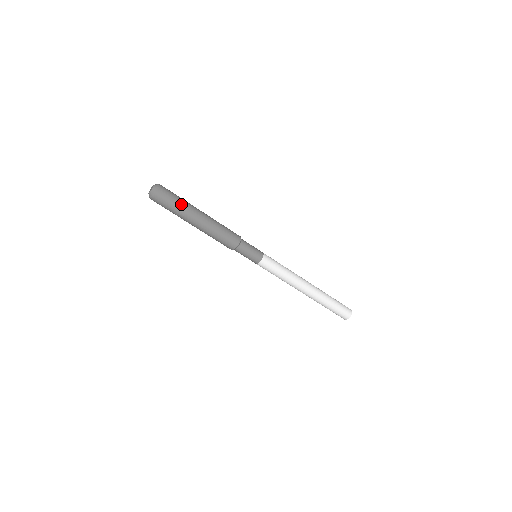
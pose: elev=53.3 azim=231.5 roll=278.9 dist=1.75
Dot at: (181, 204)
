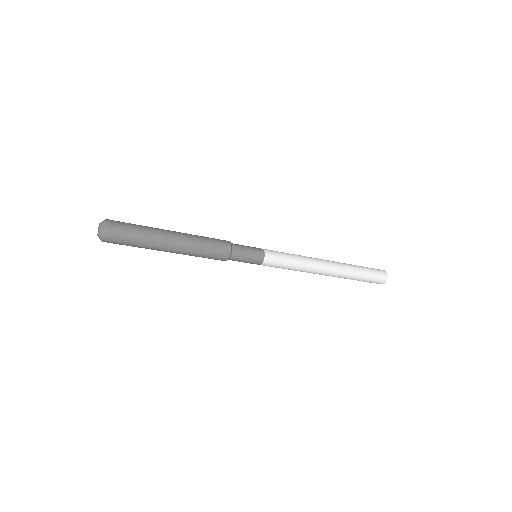
Dot at: (139, 247)
